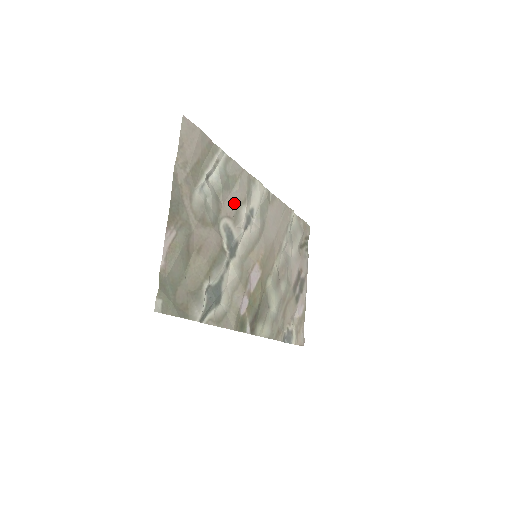
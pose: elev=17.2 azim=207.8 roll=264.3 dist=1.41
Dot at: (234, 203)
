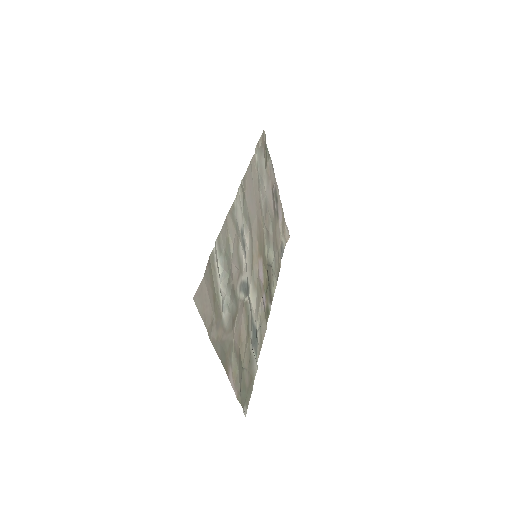
Dot at: (235, 260)
